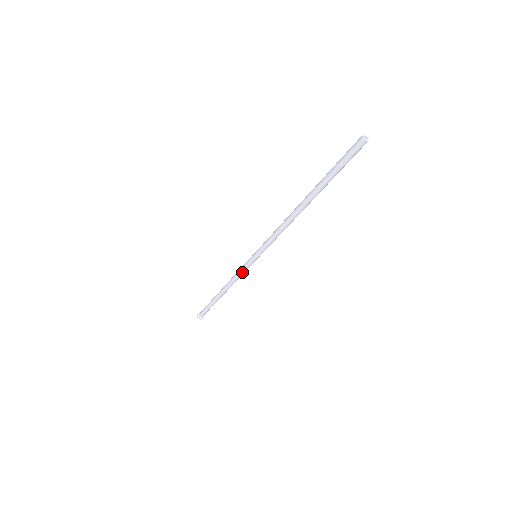
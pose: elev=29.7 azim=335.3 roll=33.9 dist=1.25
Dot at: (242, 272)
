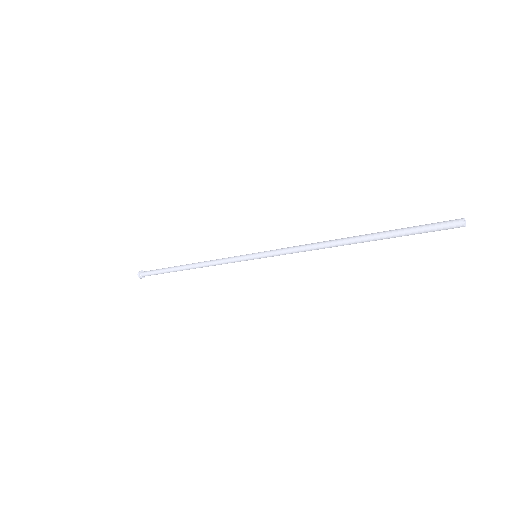
Dot at: occluded
